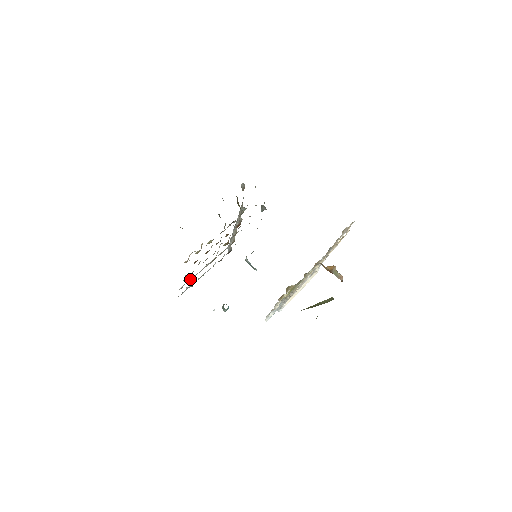
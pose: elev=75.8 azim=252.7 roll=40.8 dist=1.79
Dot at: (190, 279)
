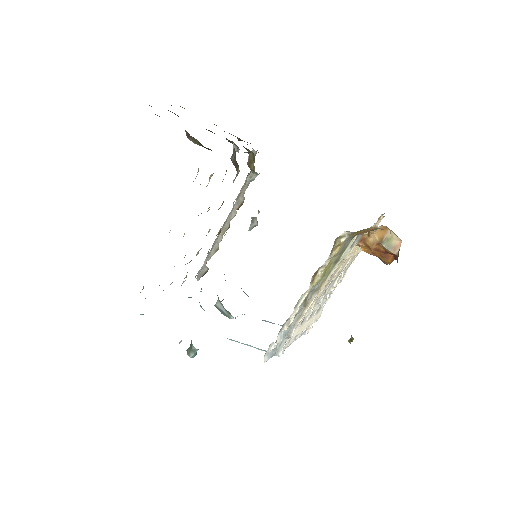
Dot at: occluded
